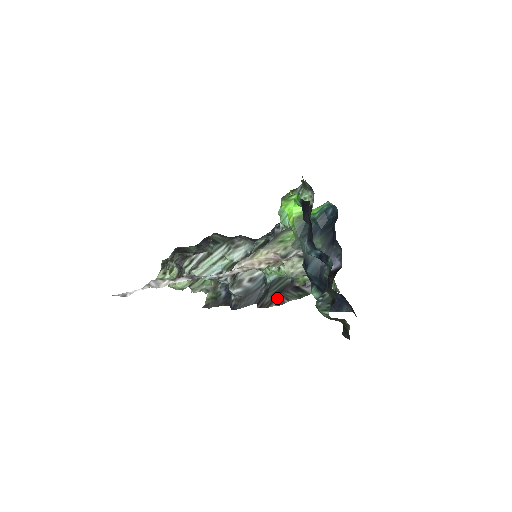
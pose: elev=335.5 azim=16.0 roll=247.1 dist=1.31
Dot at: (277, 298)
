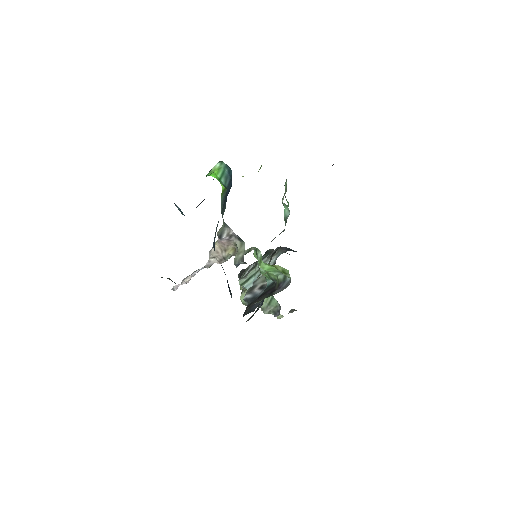
Dot at: occluded
